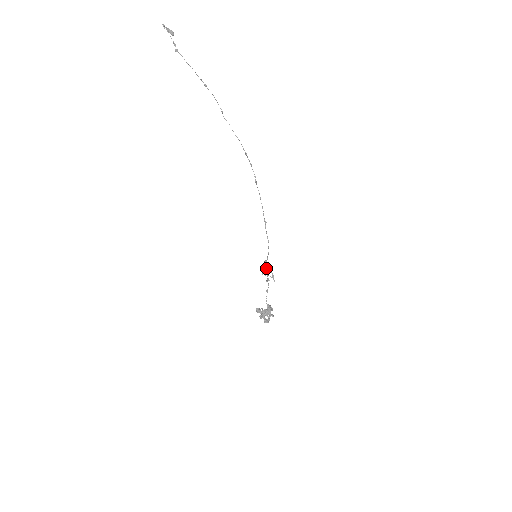
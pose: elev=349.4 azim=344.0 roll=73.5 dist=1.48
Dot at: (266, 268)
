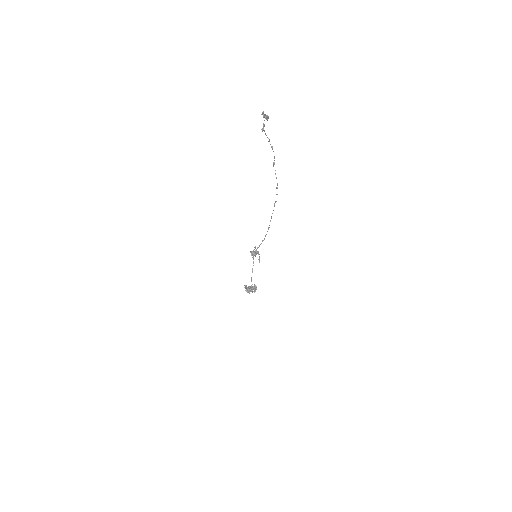
Dot at: occluded
